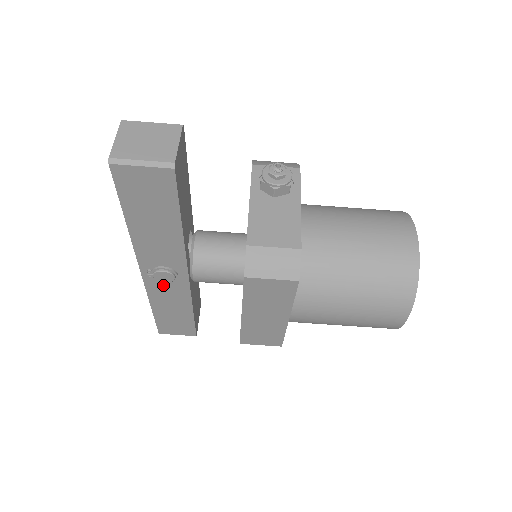
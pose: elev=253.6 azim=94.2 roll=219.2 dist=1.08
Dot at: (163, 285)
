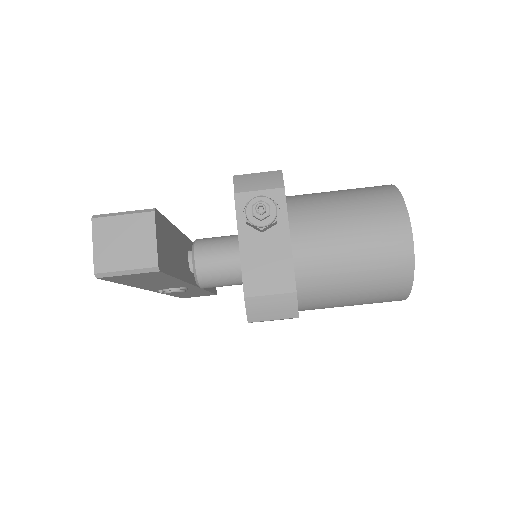
Dot at: occluded
